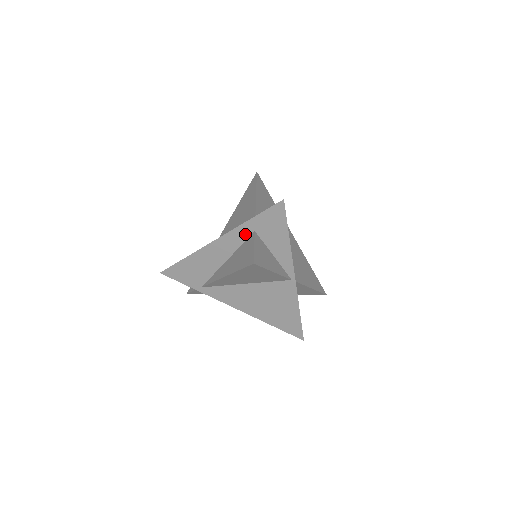
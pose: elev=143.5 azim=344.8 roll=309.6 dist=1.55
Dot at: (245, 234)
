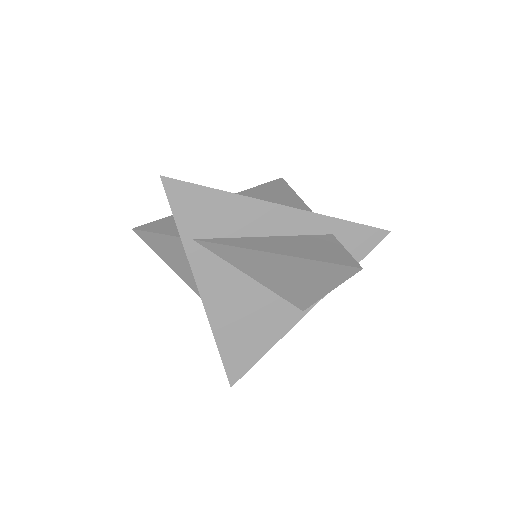
Dot at: (320, 228)
